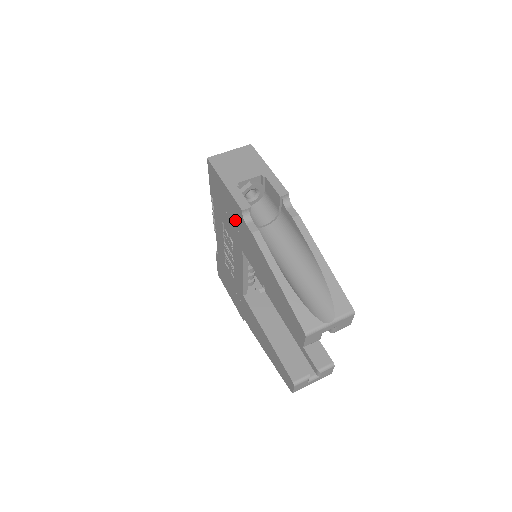
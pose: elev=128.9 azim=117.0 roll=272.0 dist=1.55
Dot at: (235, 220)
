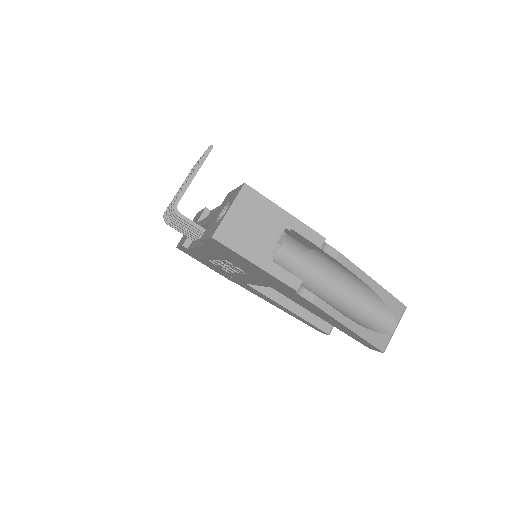
Dot at: (269, 281)
